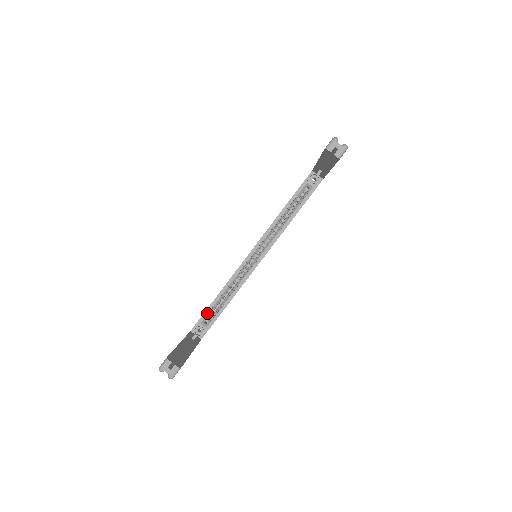
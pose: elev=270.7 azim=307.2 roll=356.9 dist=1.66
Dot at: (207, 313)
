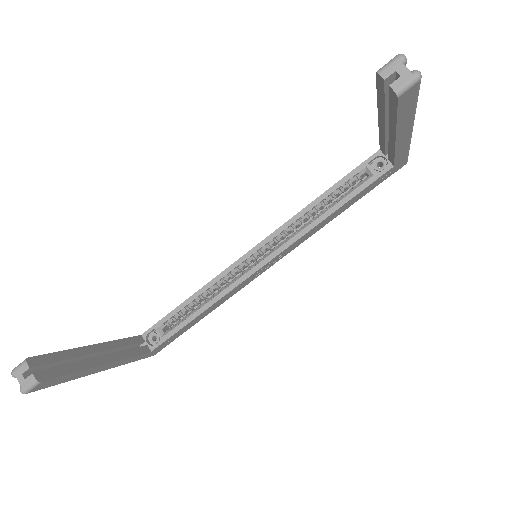
Dot at: (169, 317)
